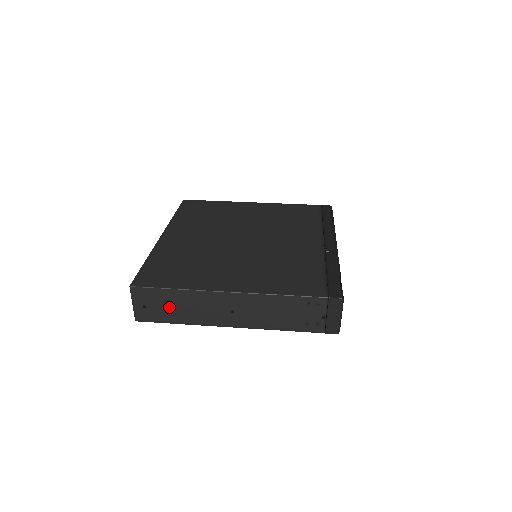
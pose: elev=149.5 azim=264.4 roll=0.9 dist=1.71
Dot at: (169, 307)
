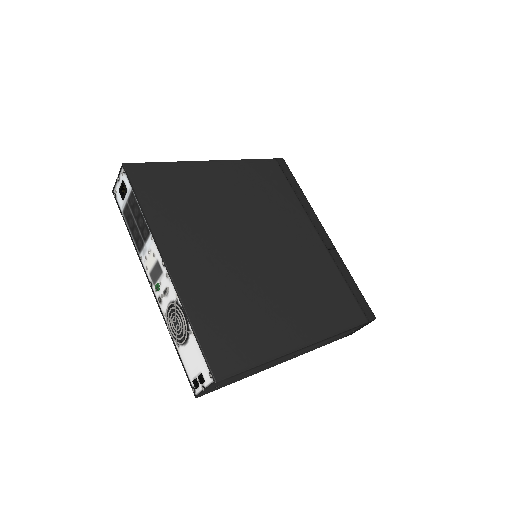
Dot at: (241, 376)
